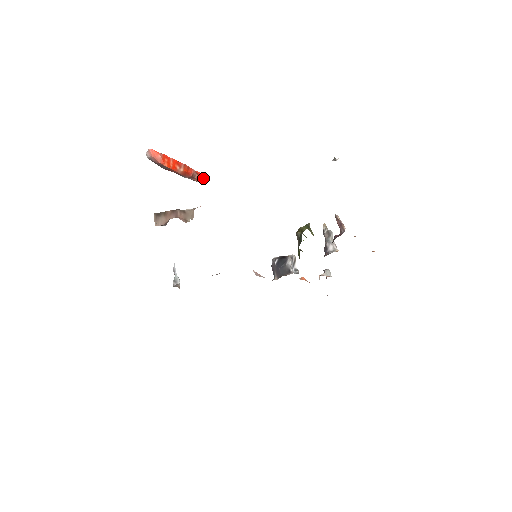
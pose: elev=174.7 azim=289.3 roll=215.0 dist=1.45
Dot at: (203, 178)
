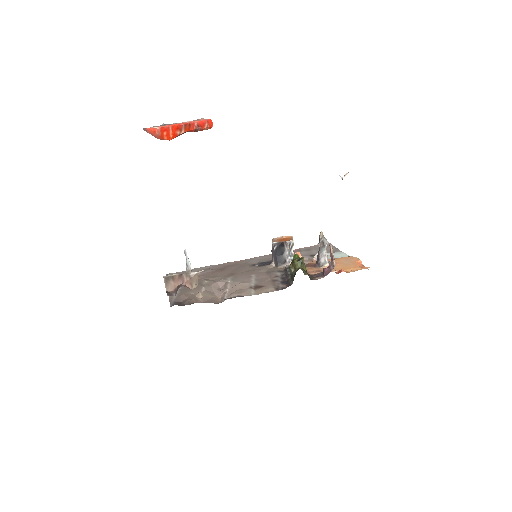
Dot at: (206, 127)
